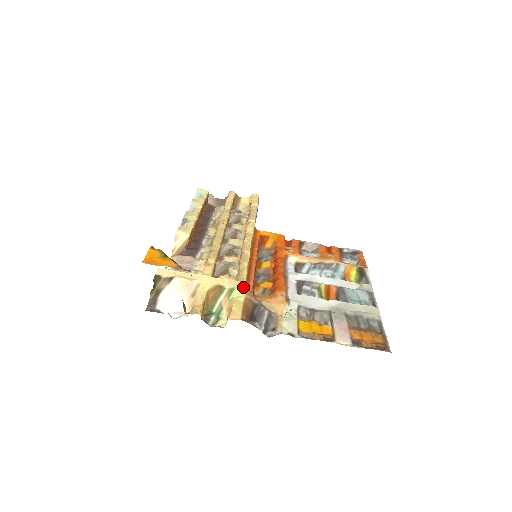
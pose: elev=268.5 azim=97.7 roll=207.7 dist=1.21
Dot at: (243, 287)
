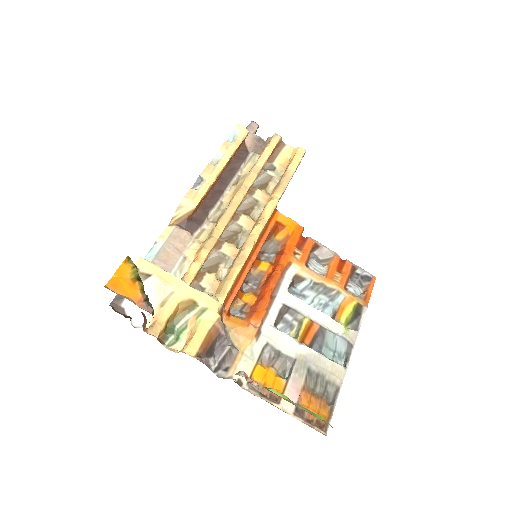
Dot at: (216, 311)
